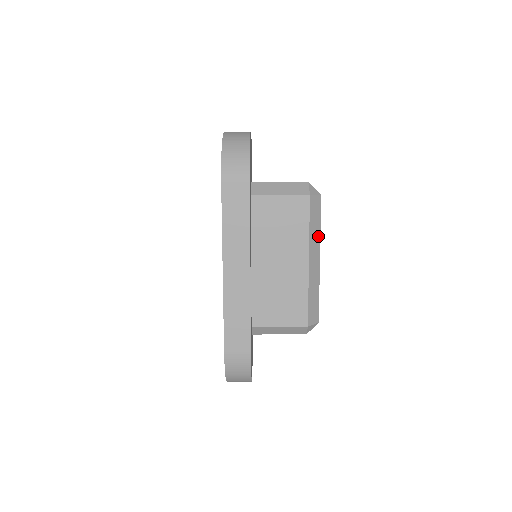
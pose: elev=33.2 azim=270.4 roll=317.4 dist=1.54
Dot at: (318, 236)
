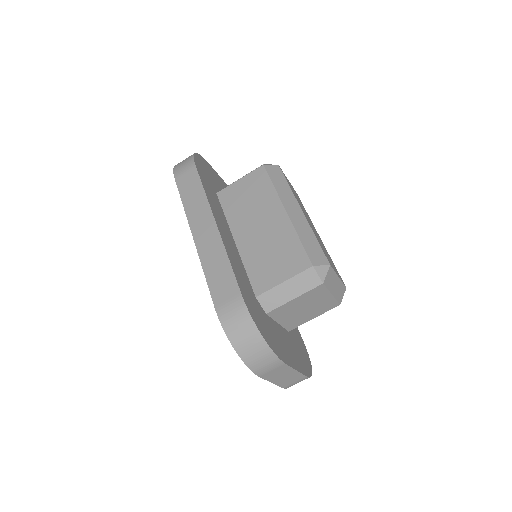
Dot at: (290, 193)
